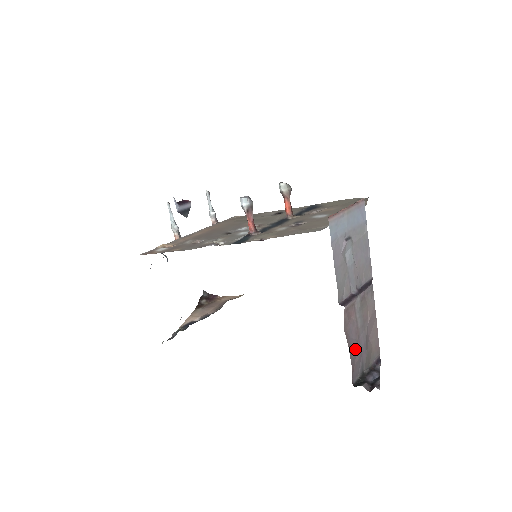
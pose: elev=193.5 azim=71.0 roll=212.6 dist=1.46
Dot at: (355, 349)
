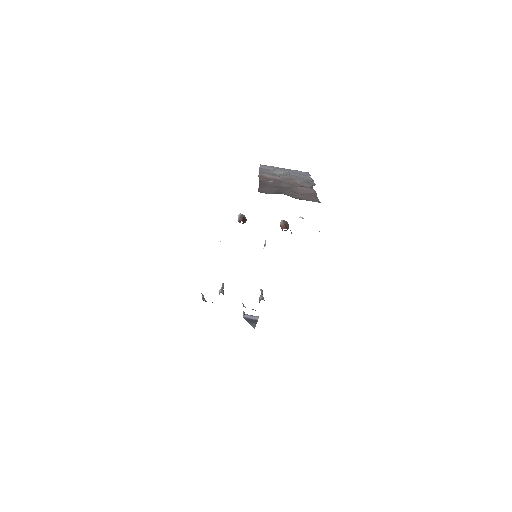
Dot at: (270, 186)
